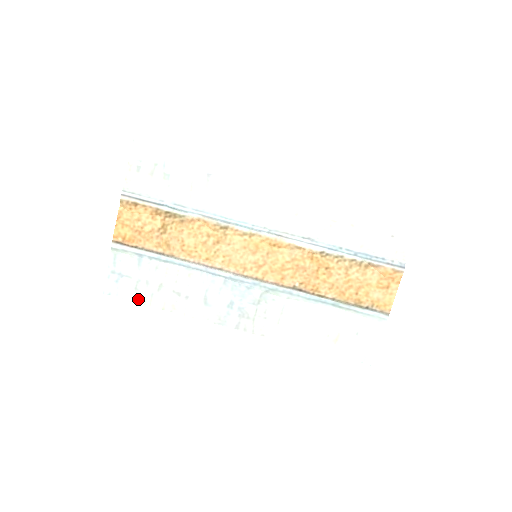
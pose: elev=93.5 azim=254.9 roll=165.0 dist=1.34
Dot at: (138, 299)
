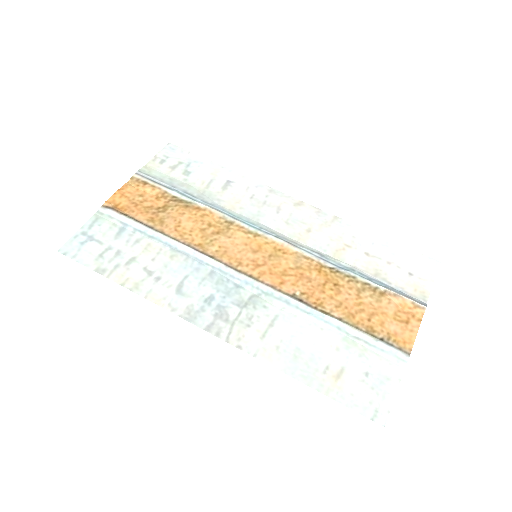
Dot at: (97, 267)
